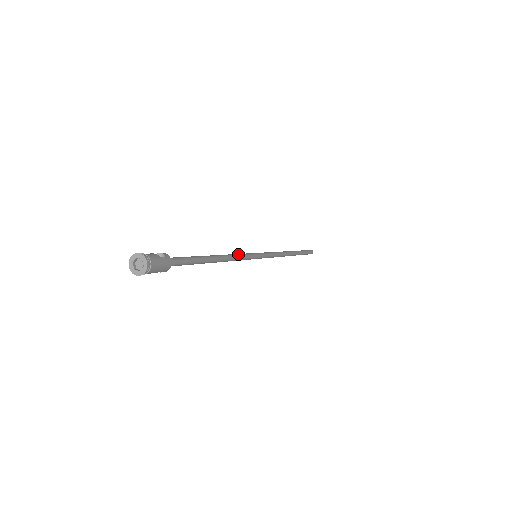
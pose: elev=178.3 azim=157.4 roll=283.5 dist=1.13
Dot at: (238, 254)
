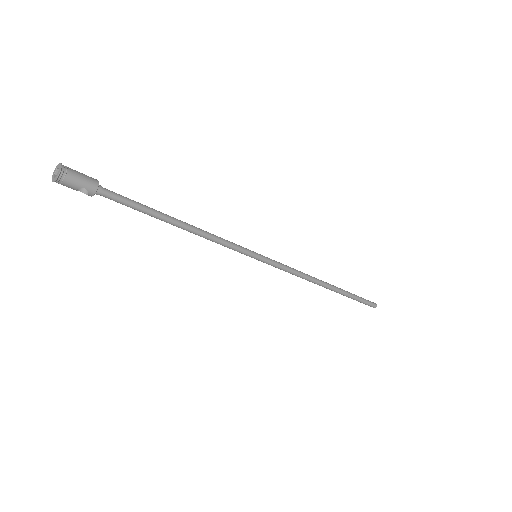
Dot at: (220, 237)
